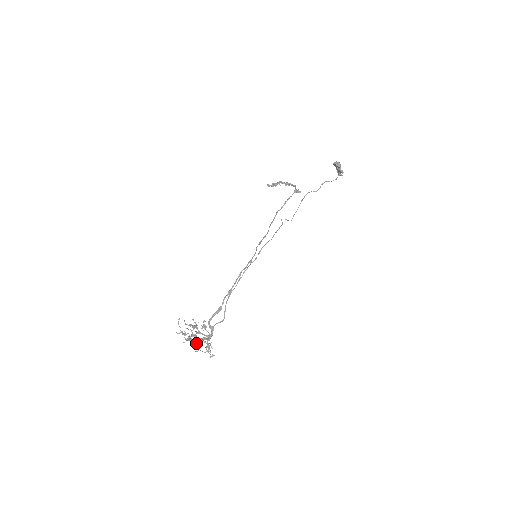
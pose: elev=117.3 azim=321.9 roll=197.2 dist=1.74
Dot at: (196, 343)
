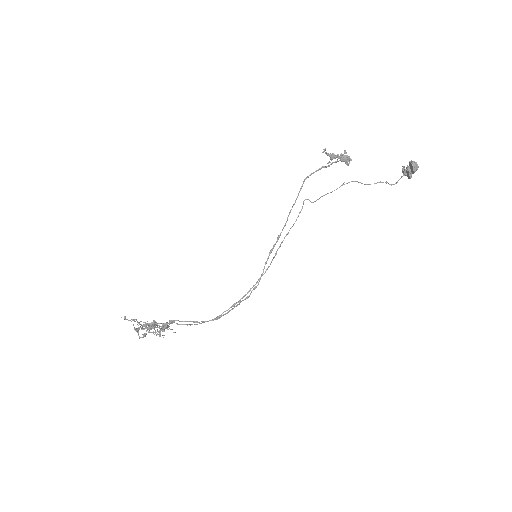
Dot at: occluded
